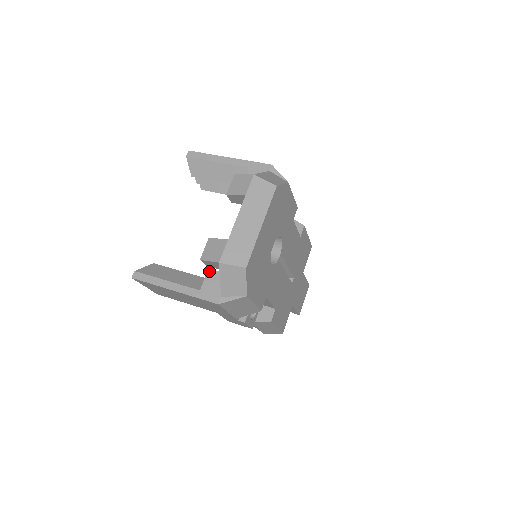
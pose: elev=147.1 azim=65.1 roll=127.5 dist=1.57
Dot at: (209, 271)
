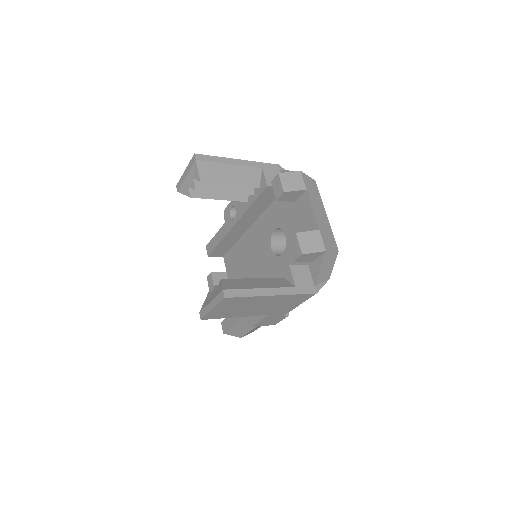
Dot at: (292, 267)
